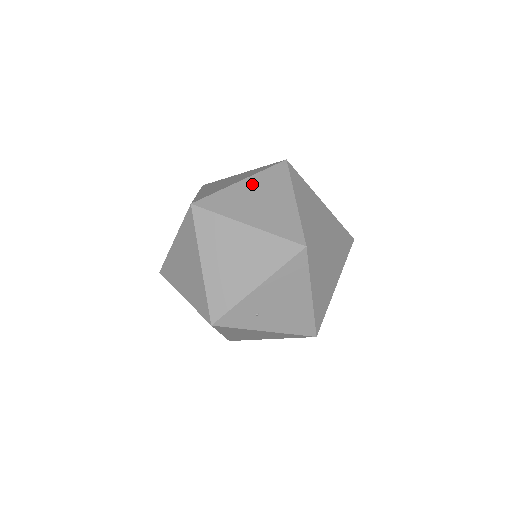
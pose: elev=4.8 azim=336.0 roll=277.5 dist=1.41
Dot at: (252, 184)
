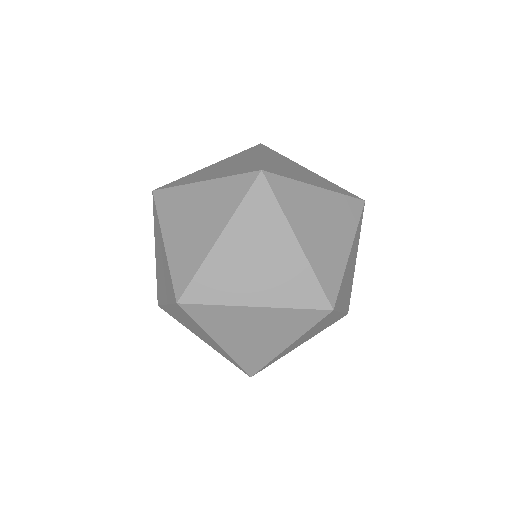
Dot at: (205, 192)
